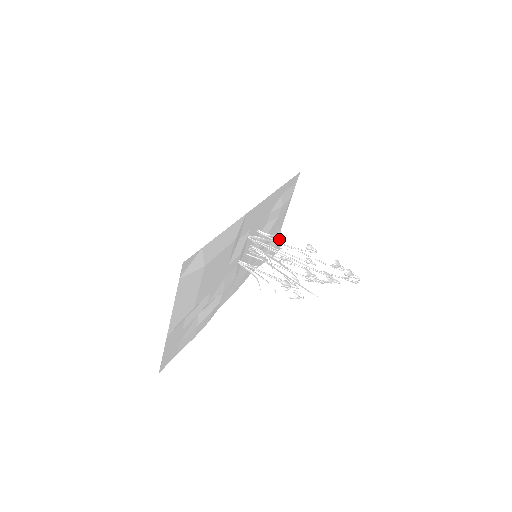
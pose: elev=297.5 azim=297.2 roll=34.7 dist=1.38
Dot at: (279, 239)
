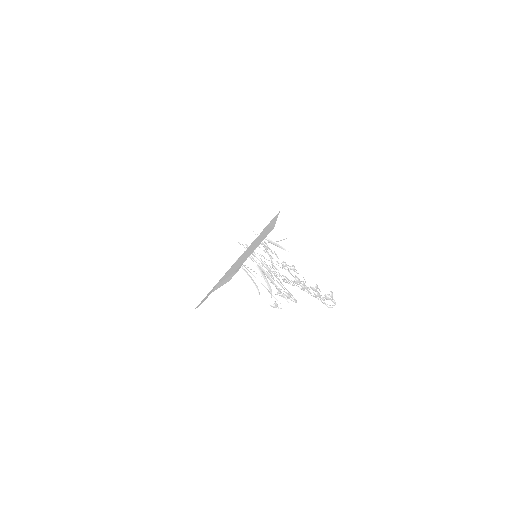
Dot at: occluded
